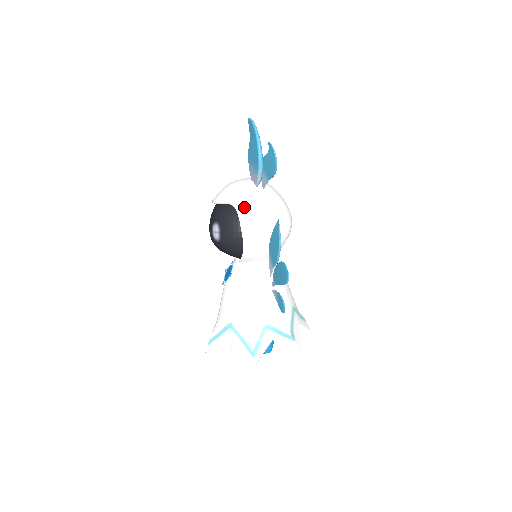
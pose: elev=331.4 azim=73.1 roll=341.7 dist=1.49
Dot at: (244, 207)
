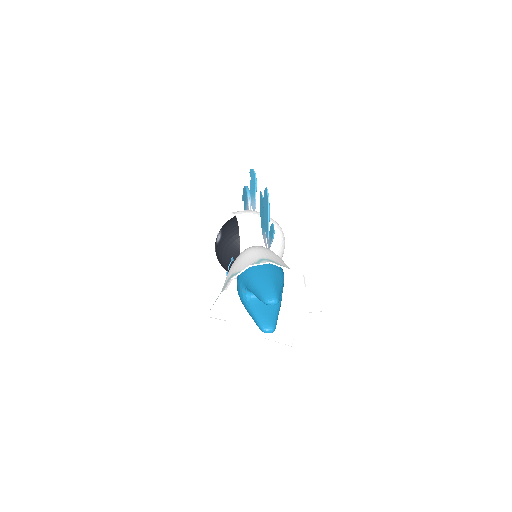
Dot at: occluded
